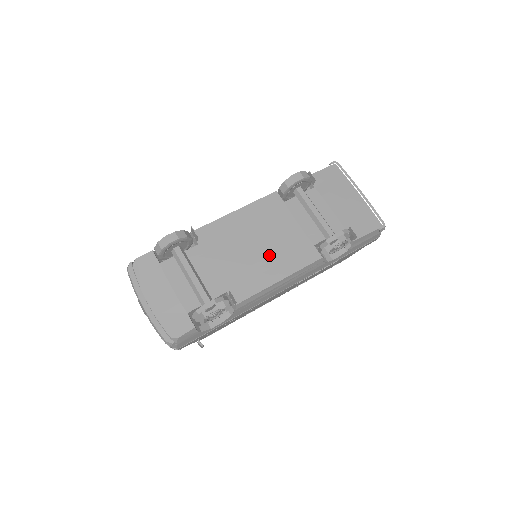
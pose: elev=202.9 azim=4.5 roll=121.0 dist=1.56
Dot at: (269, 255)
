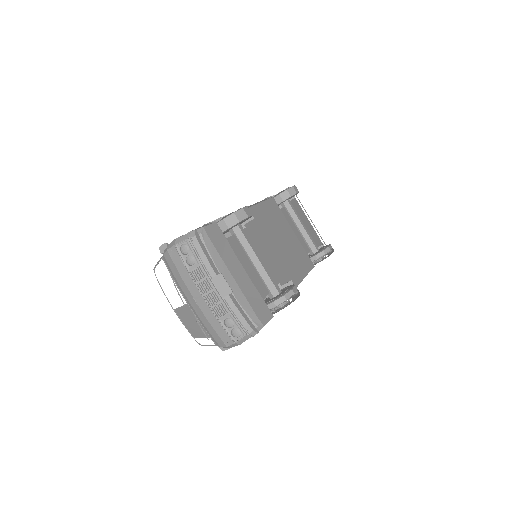
Dot at: (289, 254)
